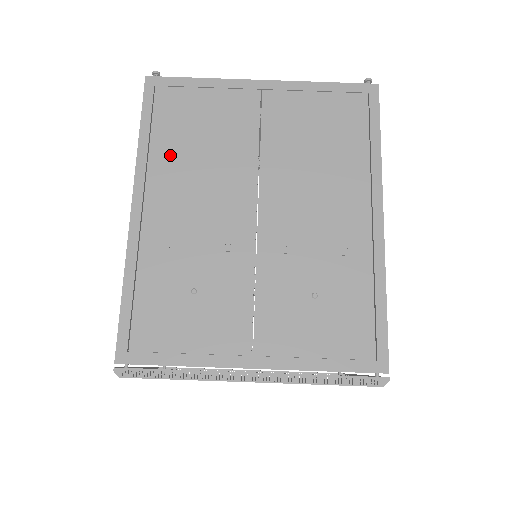
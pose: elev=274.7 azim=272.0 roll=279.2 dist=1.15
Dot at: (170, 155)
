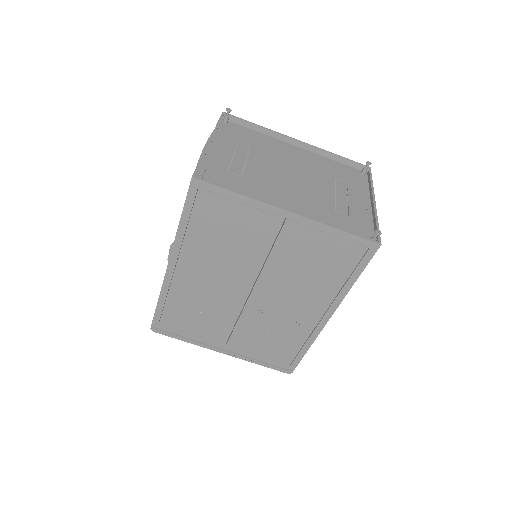
Dot at: (201, 241)
